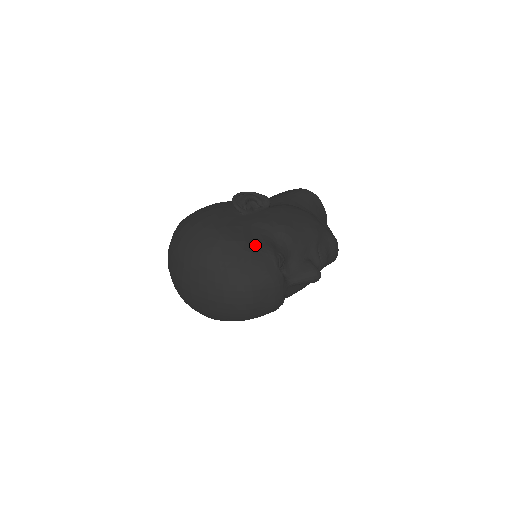
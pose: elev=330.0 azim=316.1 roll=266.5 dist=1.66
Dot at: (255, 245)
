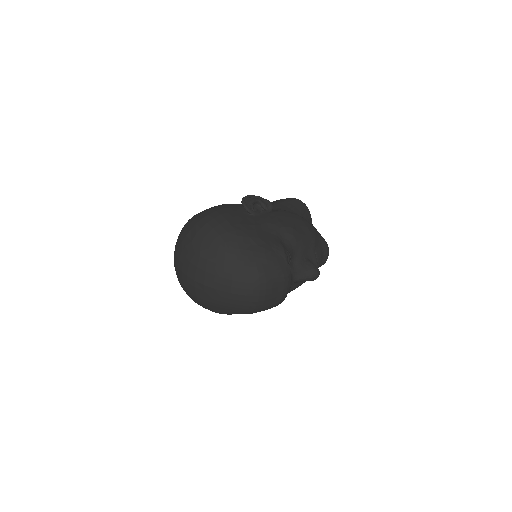
Dot at: (267, 242)
